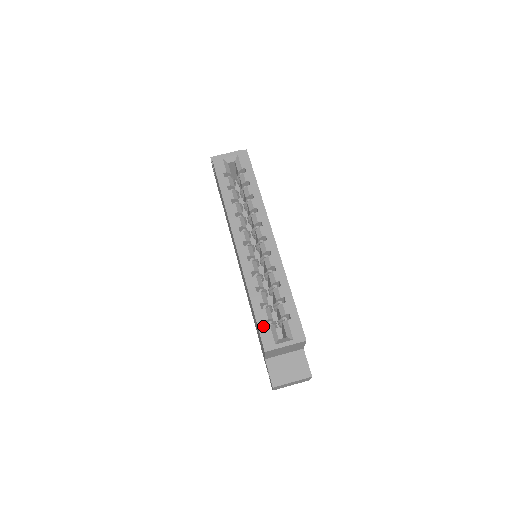
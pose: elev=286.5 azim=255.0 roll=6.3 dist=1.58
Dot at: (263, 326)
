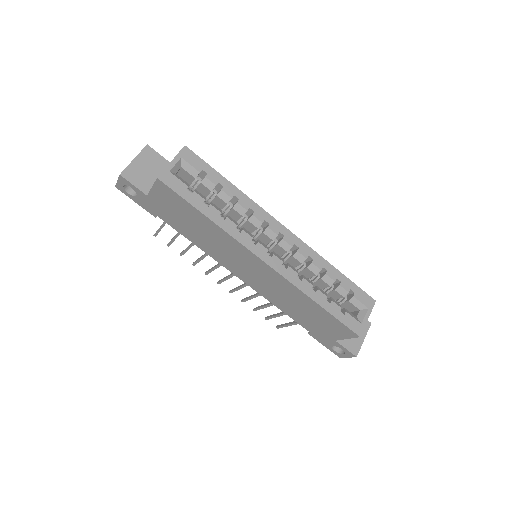
Dot at: (343, 317)
